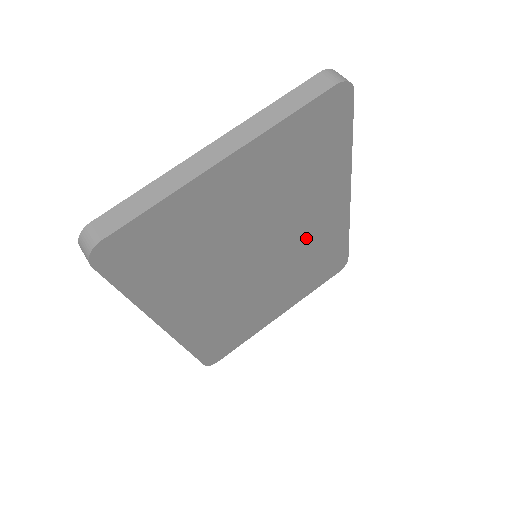
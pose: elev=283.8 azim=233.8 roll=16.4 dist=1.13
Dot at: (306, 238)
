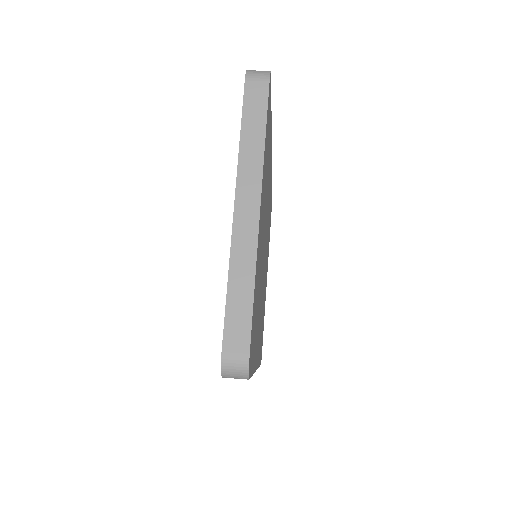
Dot at: (268, 210)
